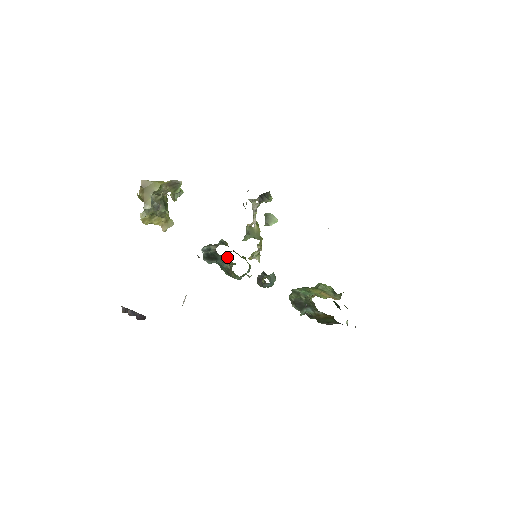
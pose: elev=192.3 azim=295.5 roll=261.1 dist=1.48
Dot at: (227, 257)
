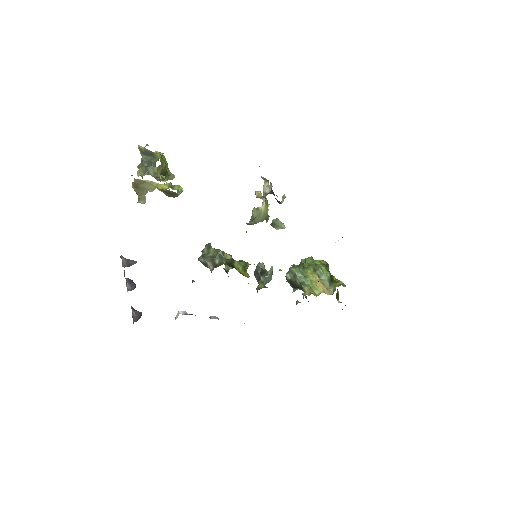
Dot at: occluded
